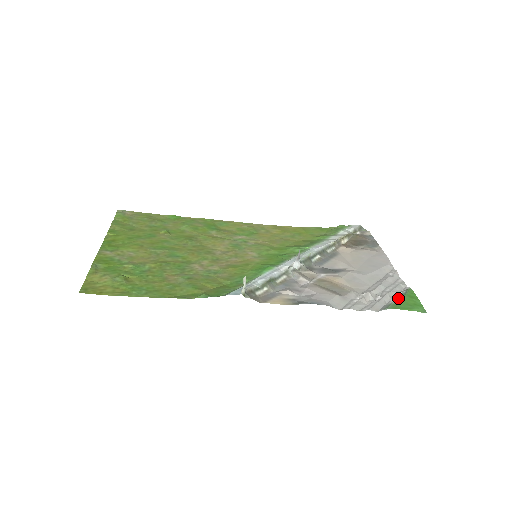
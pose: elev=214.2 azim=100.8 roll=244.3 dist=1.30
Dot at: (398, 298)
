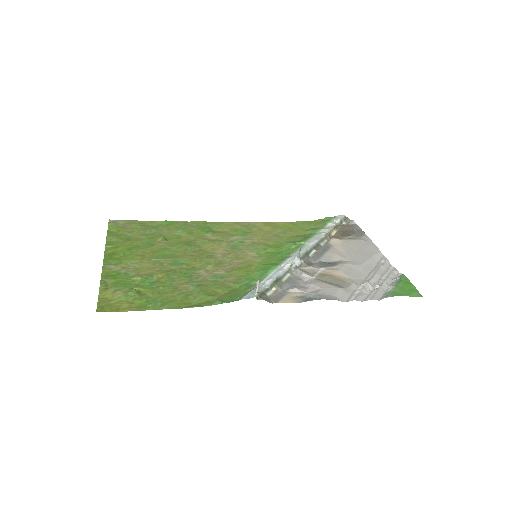
Dot at: (395, 285)
